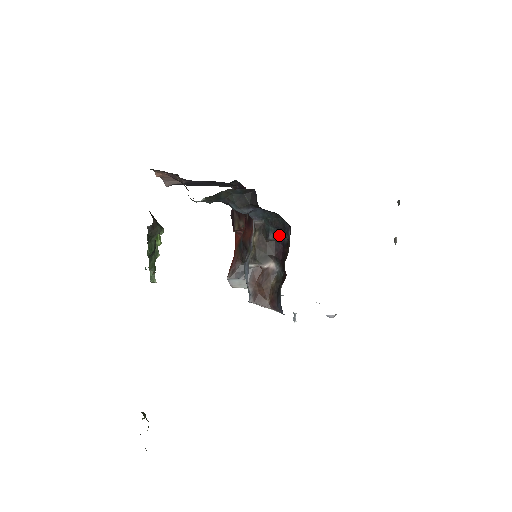
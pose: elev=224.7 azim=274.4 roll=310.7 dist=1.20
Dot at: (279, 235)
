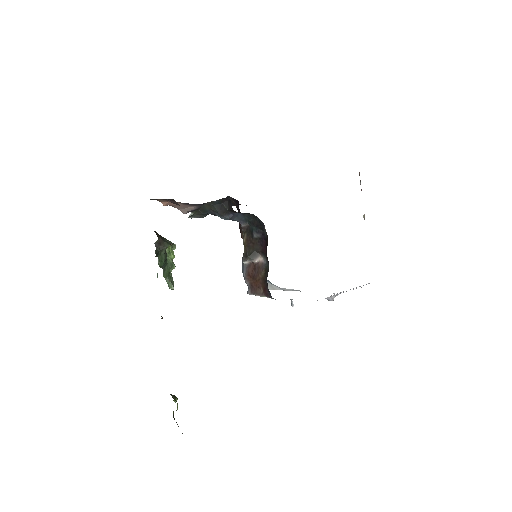
Dot at: (260, 232)
